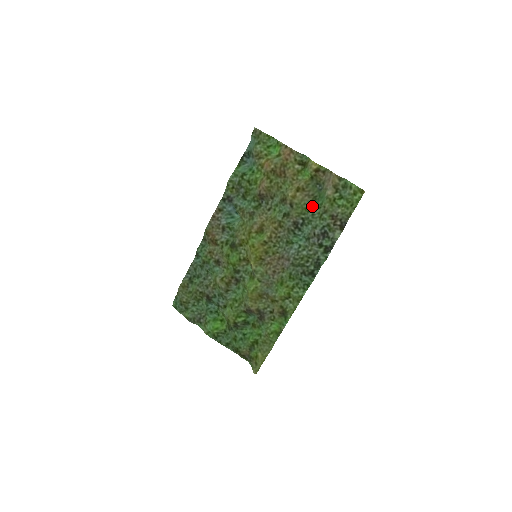
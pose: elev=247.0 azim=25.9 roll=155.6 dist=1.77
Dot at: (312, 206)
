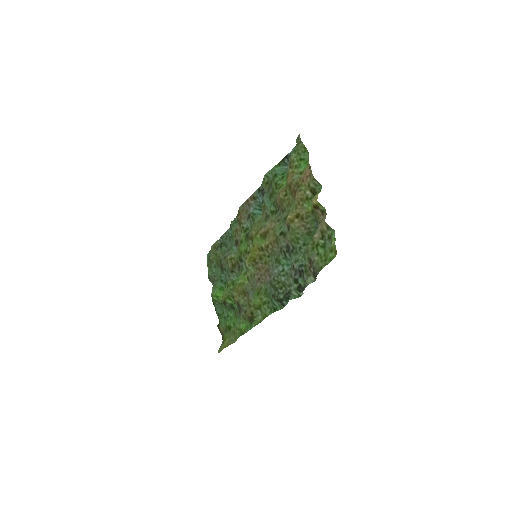
Dot at: (303, 239)
